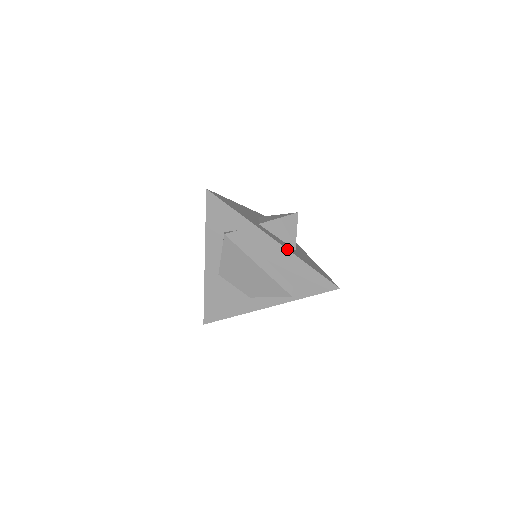
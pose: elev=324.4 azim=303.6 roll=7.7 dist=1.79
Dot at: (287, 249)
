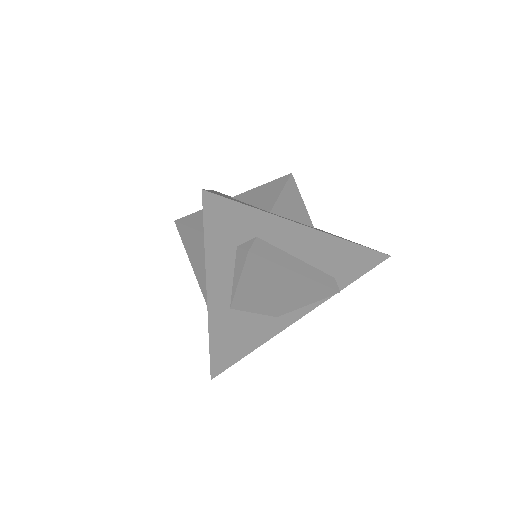
Dot at: (329, 234)
